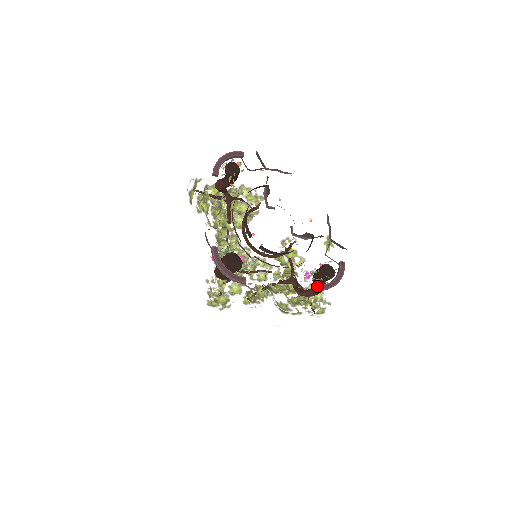
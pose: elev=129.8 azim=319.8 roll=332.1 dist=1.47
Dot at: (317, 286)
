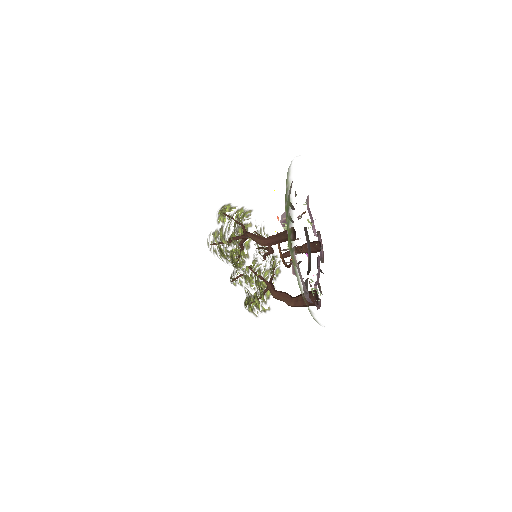
Dot at: (321, 261)
